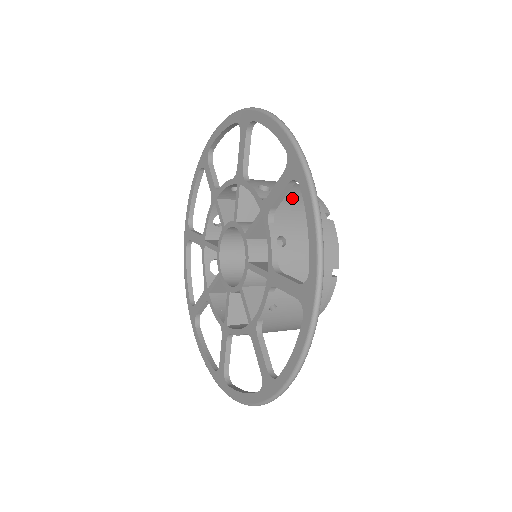
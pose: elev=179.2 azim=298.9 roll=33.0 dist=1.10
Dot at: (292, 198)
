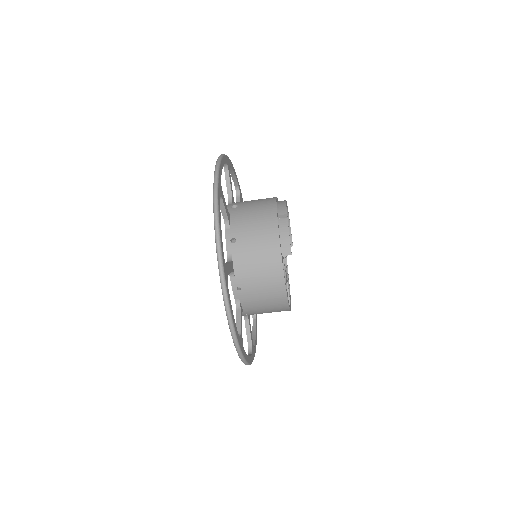
Dot at: occluded
